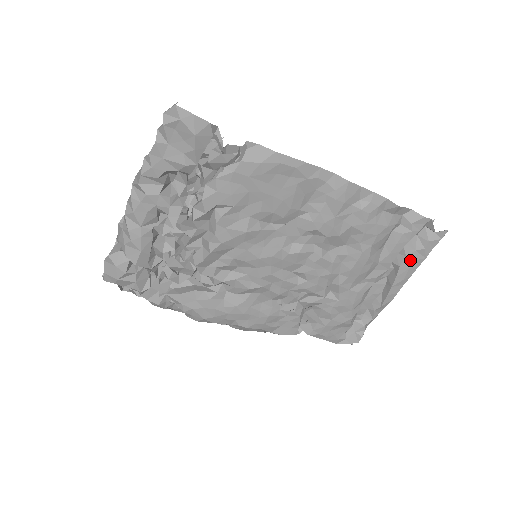
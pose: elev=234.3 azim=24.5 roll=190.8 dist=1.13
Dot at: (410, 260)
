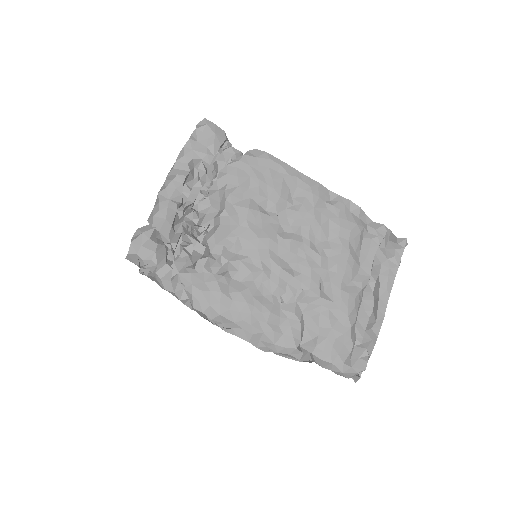
Dot at: (386, 268)
